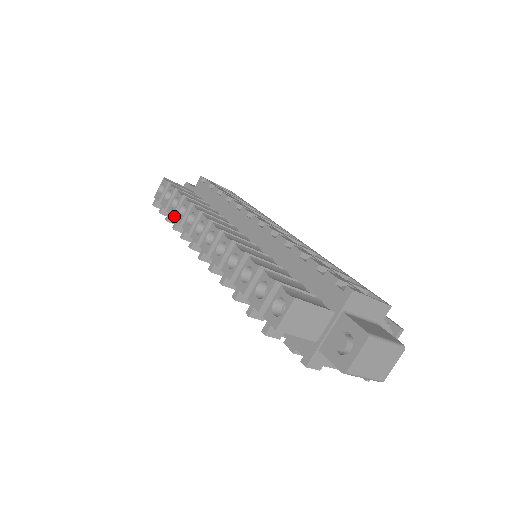
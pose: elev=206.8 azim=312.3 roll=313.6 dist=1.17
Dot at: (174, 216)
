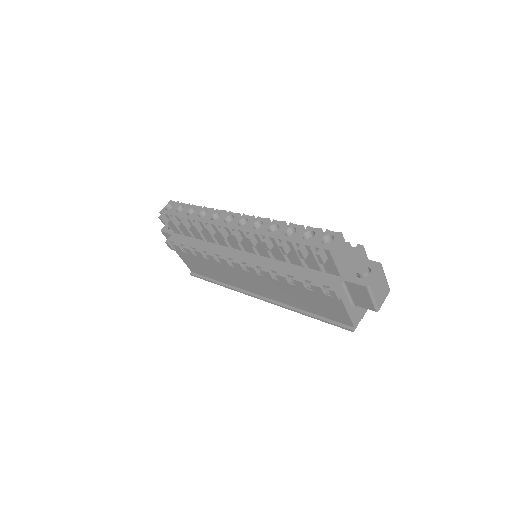
Dot at: (190, 220)
